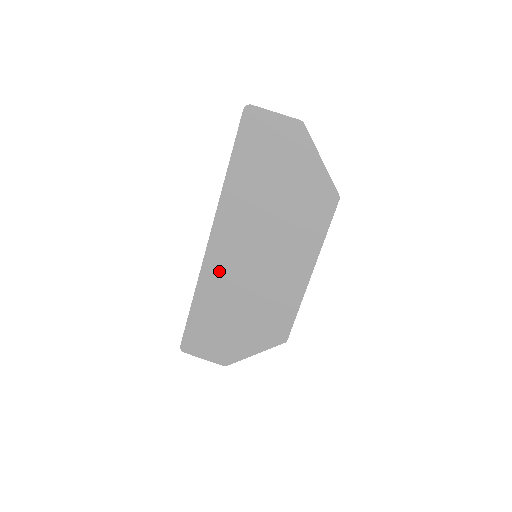
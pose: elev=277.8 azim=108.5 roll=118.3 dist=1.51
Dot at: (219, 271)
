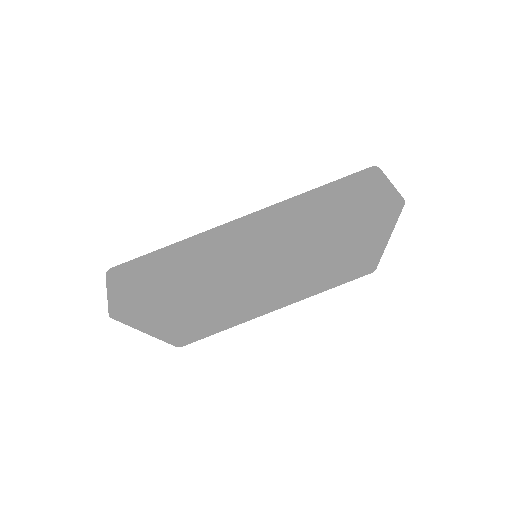
Dot at: (217, 242)
